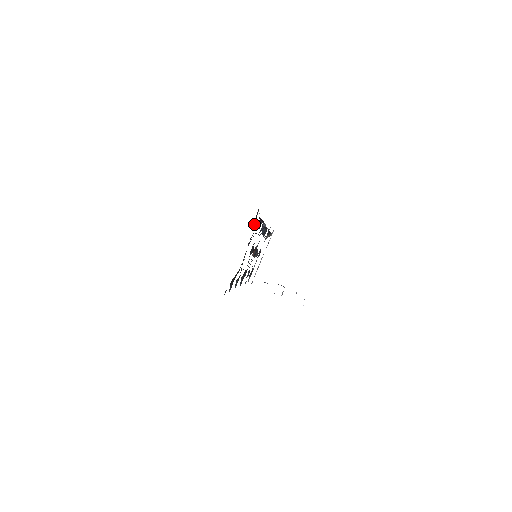
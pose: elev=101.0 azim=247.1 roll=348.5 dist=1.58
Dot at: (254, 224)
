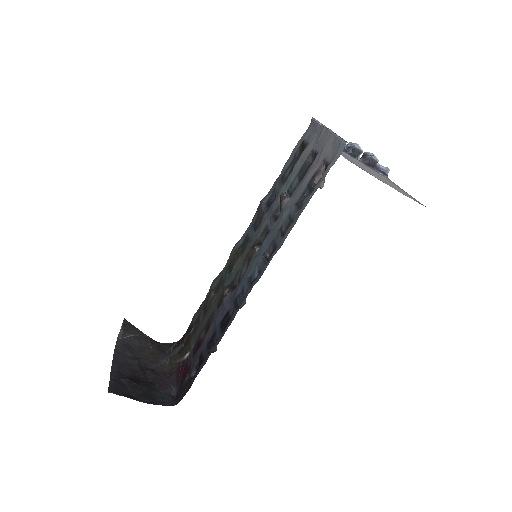
Dot at: (199, 361)
